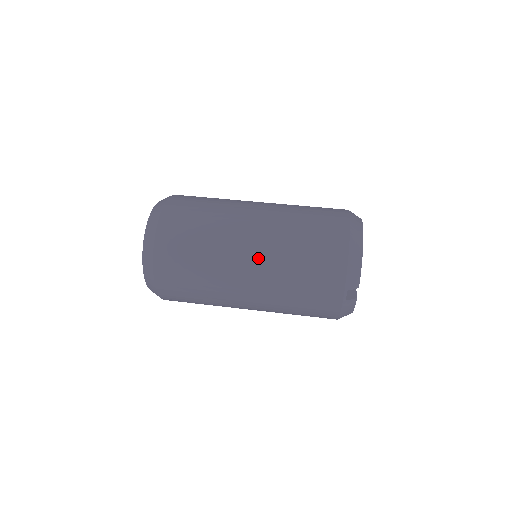
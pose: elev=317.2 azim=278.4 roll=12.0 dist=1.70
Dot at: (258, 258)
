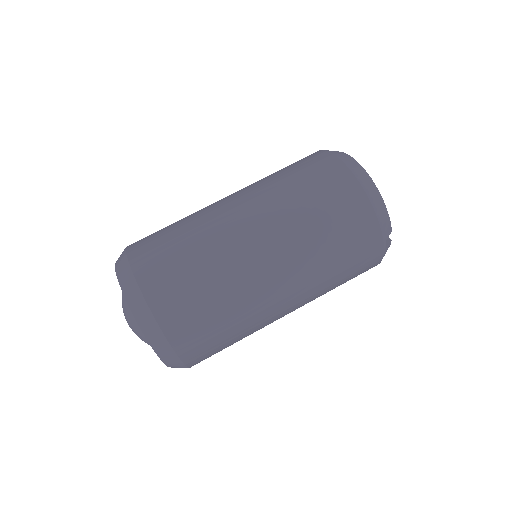
Dot at: (286, 270)
